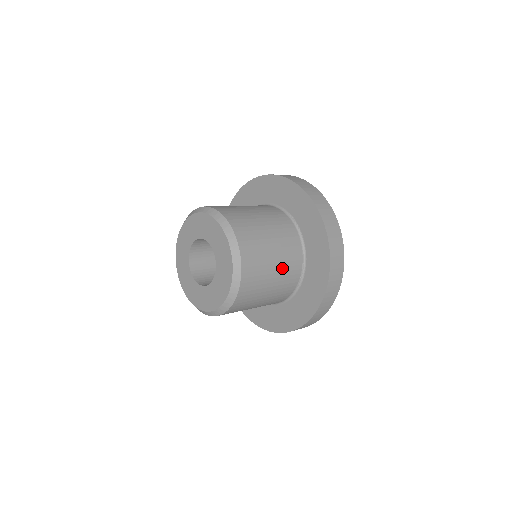
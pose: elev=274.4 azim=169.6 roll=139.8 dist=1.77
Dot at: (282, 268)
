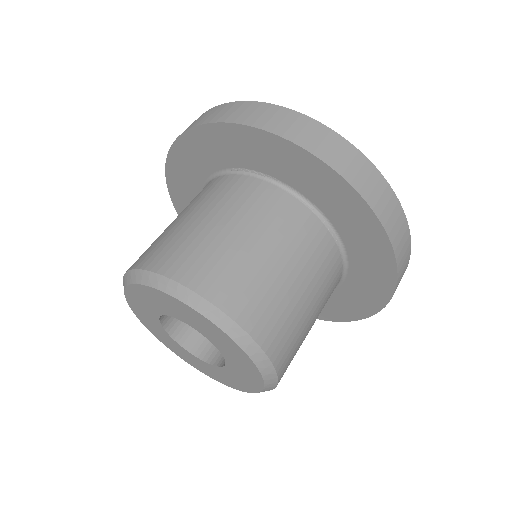
Dot at: (288, 248)
